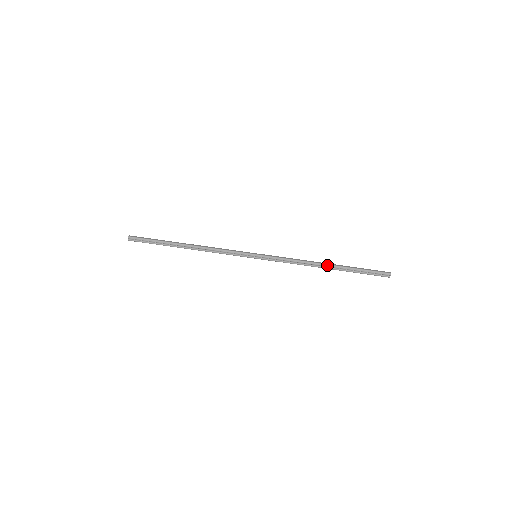
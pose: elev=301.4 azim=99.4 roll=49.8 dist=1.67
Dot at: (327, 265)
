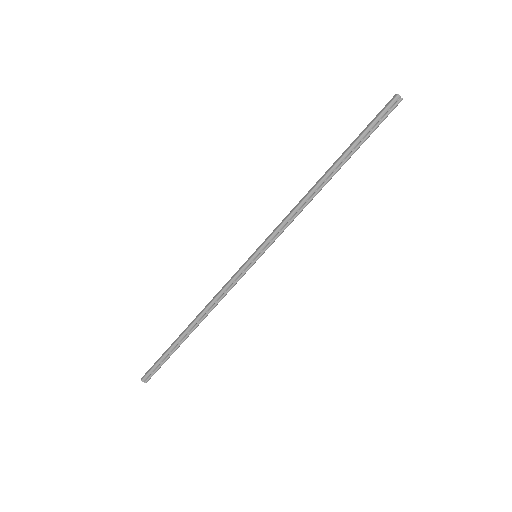
Dot at: (327, 175)
